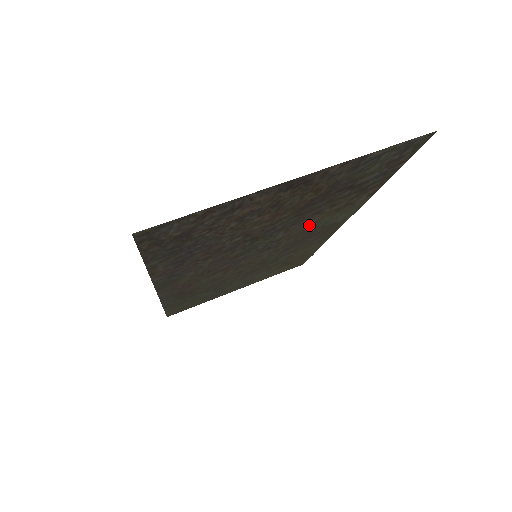
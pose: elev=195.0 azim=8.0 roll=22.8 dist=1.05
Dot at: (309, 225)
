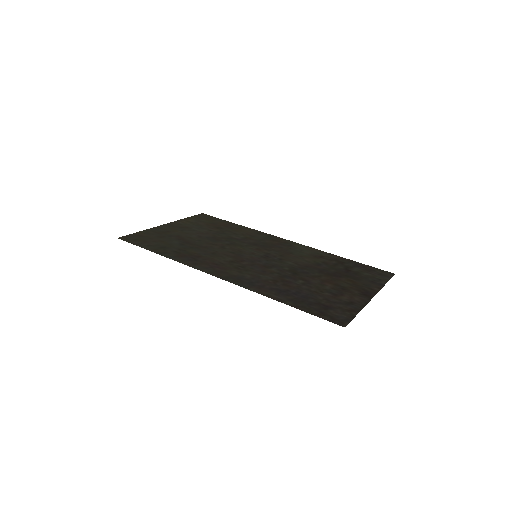
Dot at: (298, 257)
